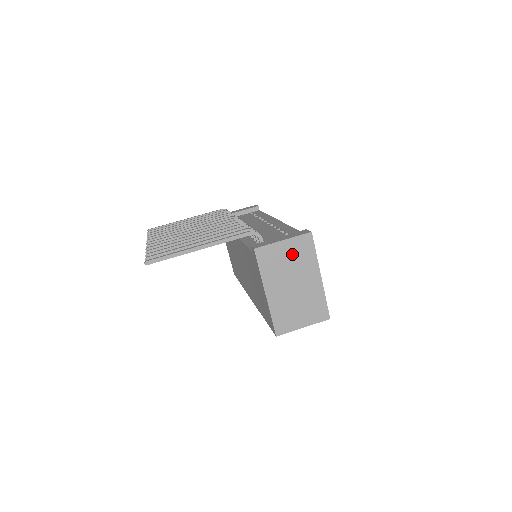
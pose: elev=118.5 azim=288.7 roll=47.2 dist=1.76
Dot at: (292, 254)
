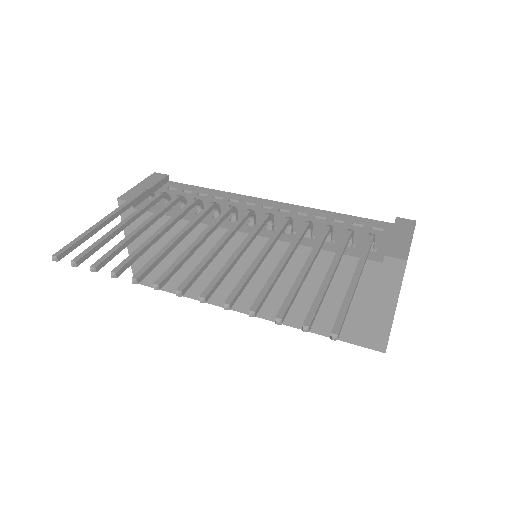
Dot at: occluded
